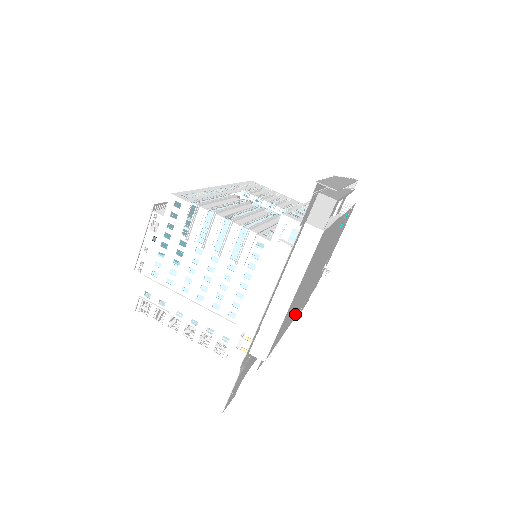
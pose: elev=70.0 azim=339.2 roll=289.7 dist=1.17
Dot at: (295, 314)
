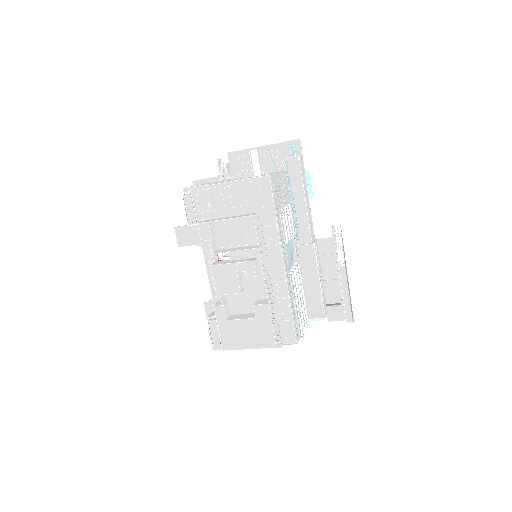
Dot at: occluded
